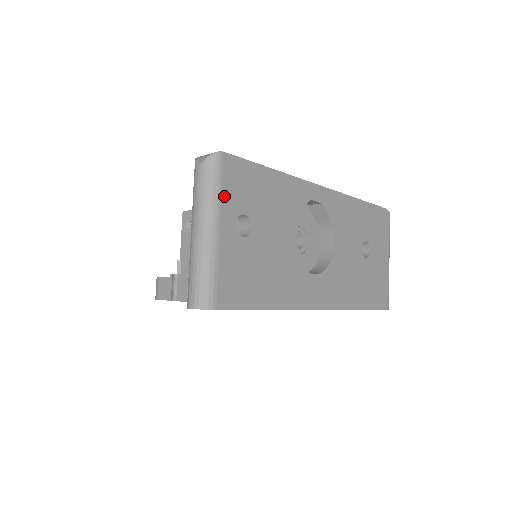
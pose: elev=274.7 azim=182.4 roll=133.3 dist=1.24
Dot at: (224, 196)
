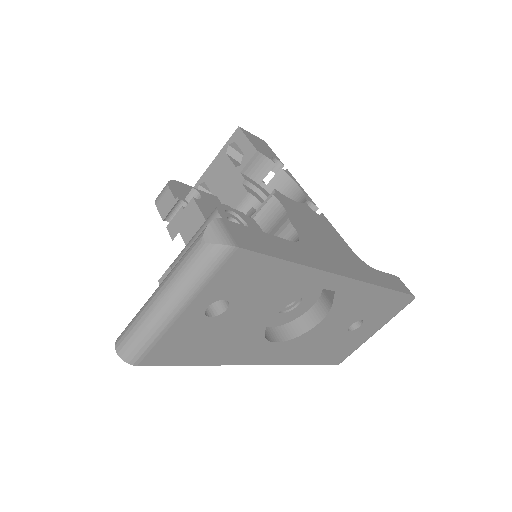
Dot at: (209, 285)
